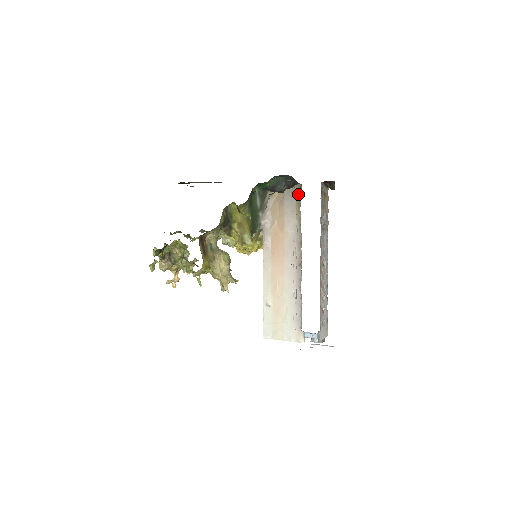
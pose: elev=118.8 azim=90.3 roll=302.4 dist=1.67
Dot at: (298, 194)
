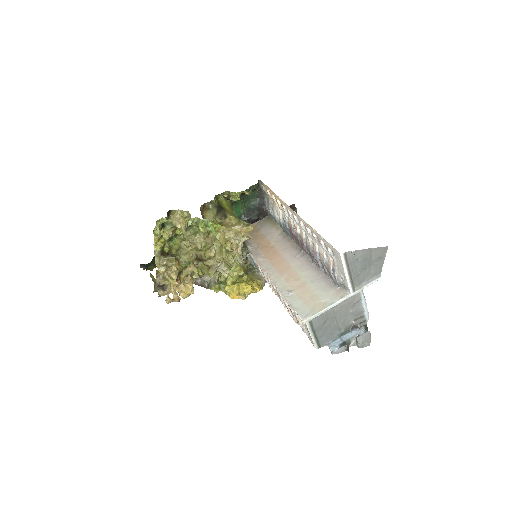
Dot at: (269, 220)
